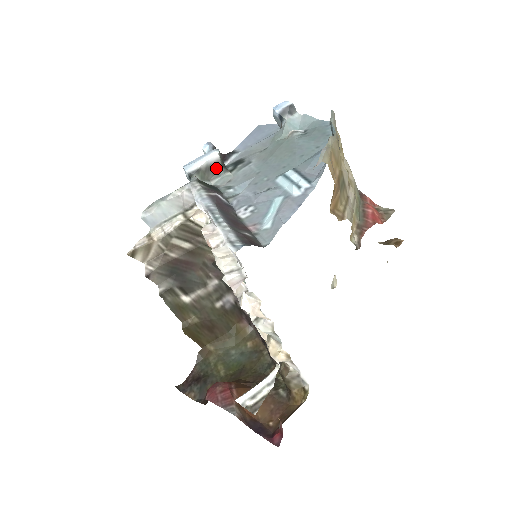
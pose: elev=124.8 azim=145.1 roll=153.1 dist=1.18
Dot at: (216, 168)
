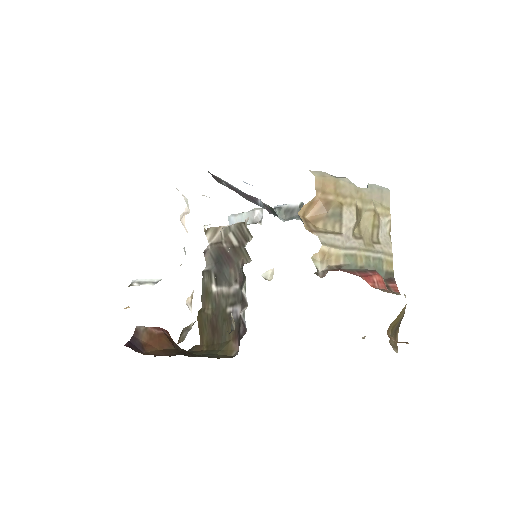
Dot at: (293, 213)
